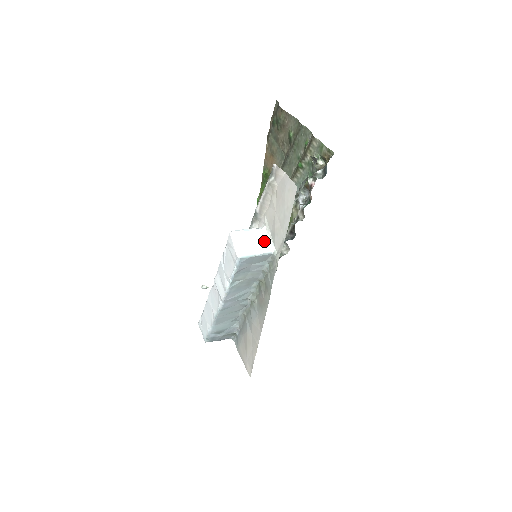
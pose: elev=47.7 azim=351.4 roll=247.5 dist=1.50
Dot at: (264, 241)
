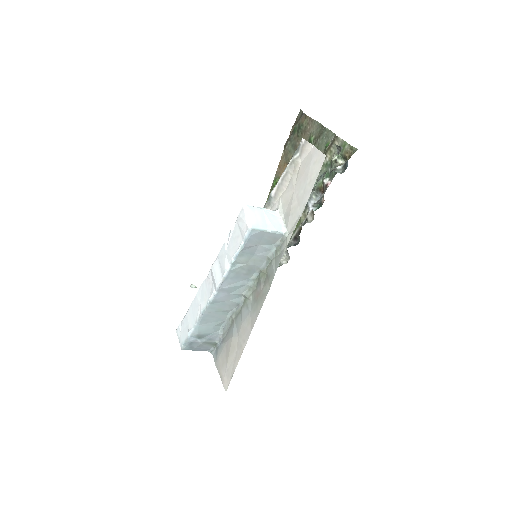
Dot at: (276, 221)
